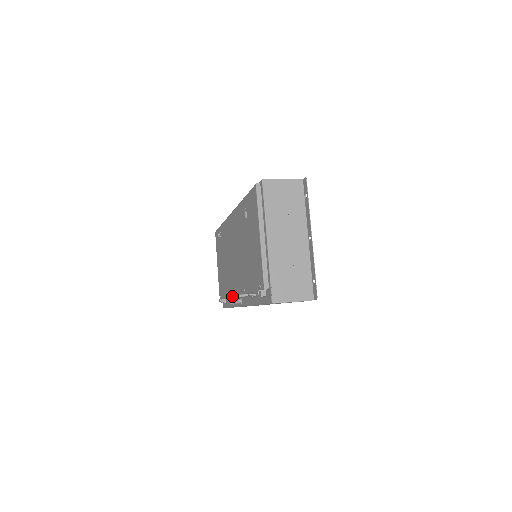
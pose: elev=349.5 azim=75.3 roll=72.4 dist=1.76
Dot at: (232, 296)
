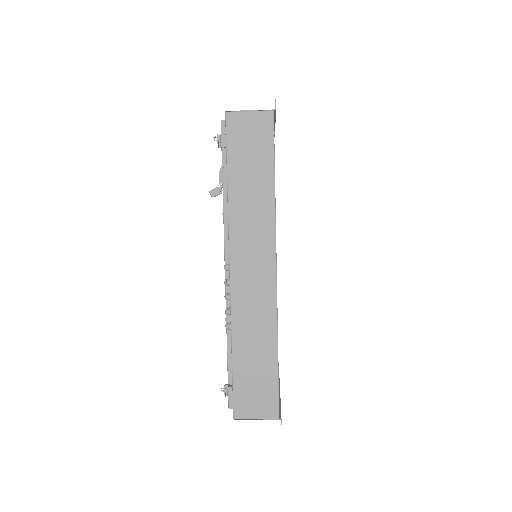
Dot at: occluded
